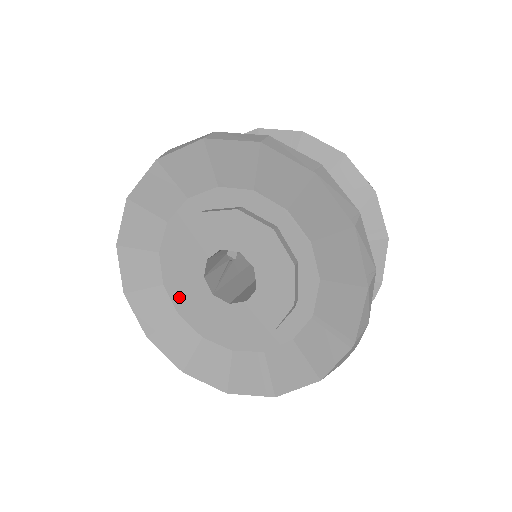
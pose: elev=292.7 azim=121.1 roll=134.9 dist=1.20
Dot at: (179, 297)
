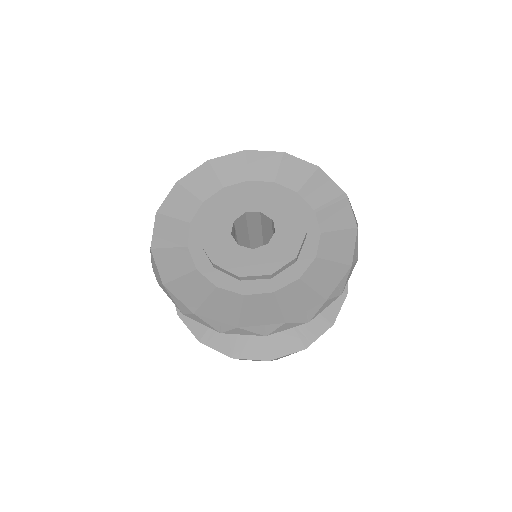
Dot at: (234, 274)
